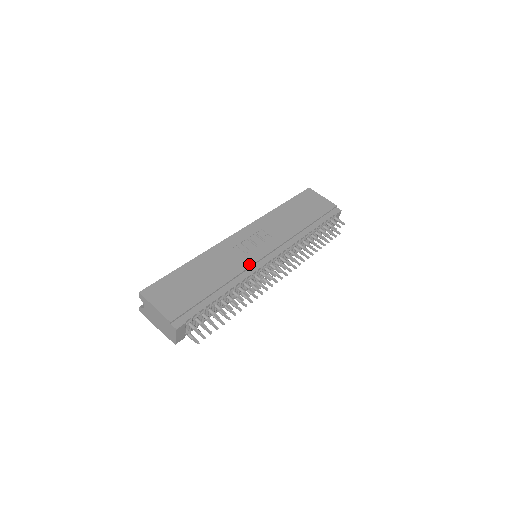
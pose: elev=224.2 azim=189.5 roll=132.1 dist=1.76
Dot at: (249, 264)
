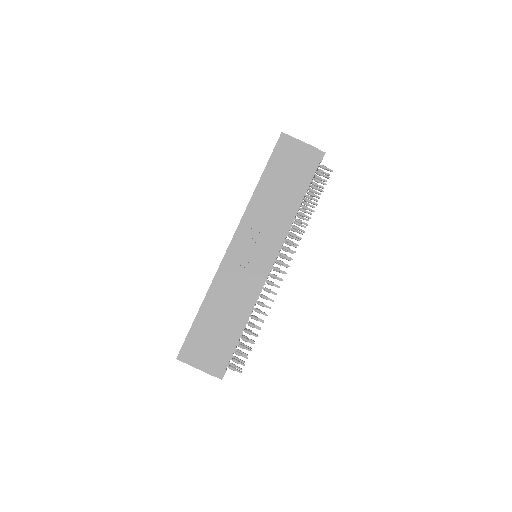
Dot at: (255, 282)
